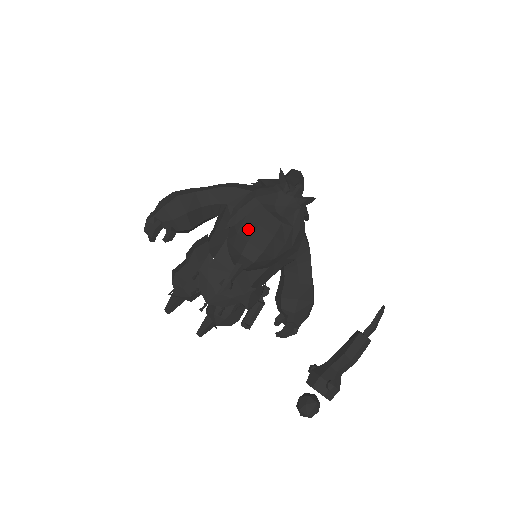
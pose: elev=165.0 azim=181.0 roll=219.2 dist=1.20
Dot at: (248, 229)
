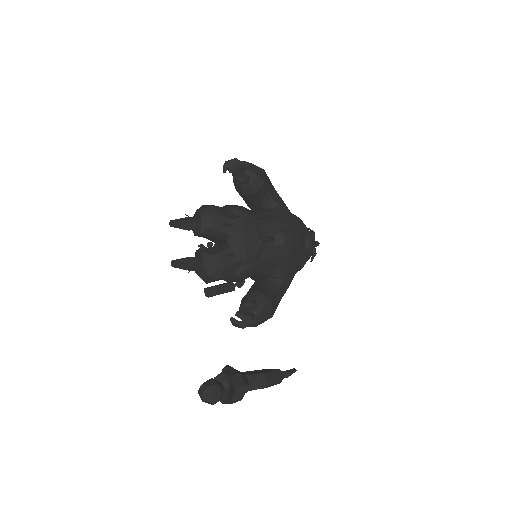
Dot at: (293, 226)
